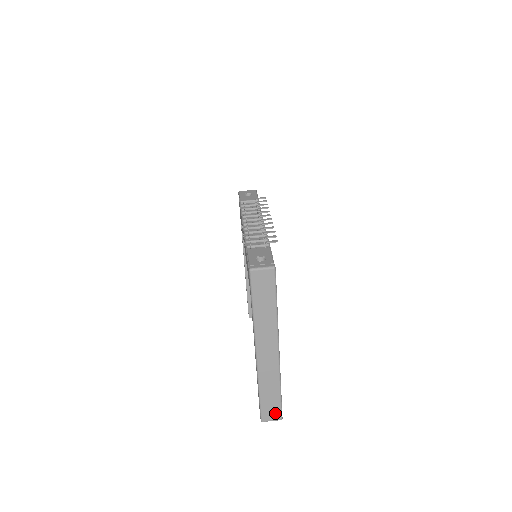
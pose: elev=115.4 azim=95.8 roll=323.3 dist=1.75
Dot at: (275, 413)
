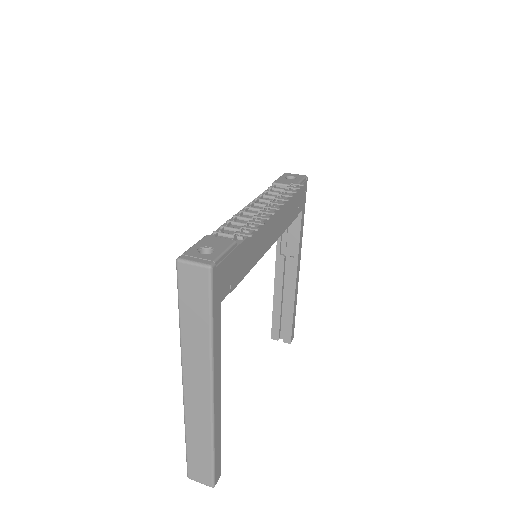
Dot at: (204, 475)
